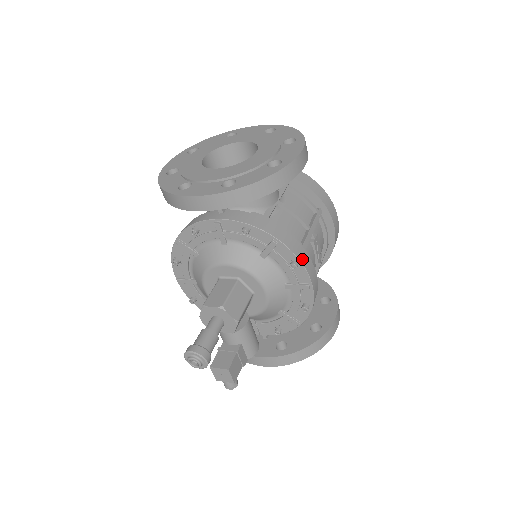
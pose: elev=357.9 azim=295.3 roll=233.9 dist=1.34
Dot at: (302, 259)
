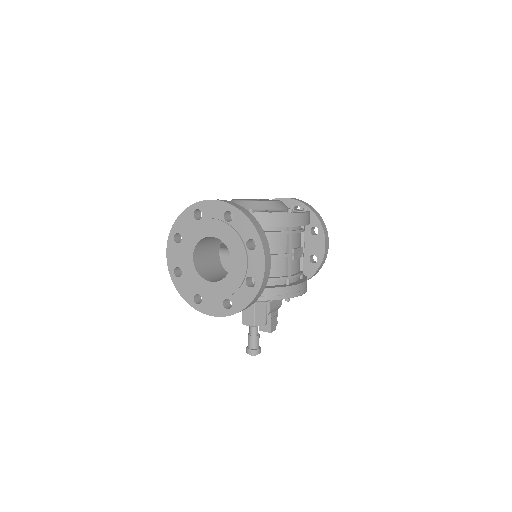
Dot at: (291, 295)
